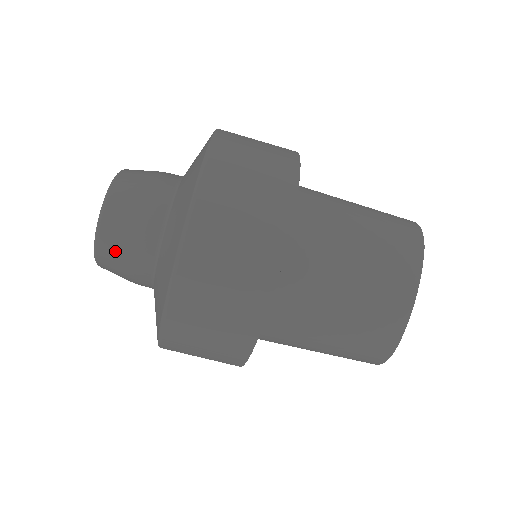
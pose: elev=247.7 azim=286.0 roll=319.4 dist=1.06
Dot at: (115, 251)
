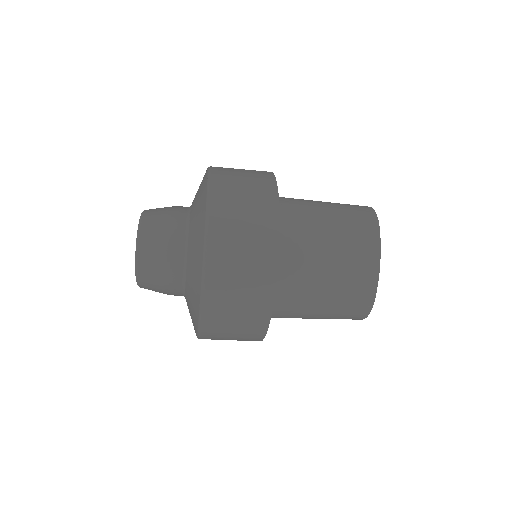
Dot at: (152, 272)
